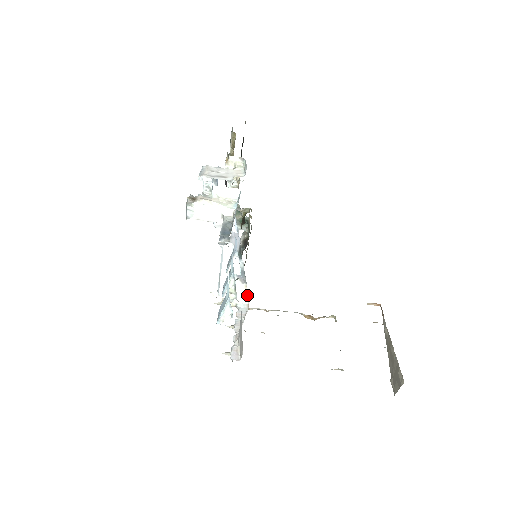
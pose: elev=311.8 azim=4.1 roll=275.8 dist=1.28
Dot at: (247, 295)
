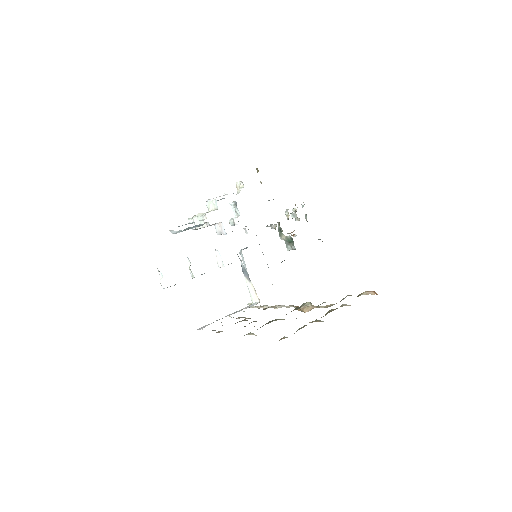
Dot at: (256, 293)
